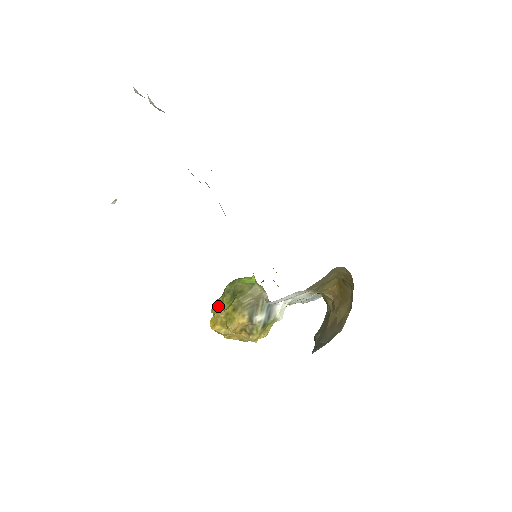
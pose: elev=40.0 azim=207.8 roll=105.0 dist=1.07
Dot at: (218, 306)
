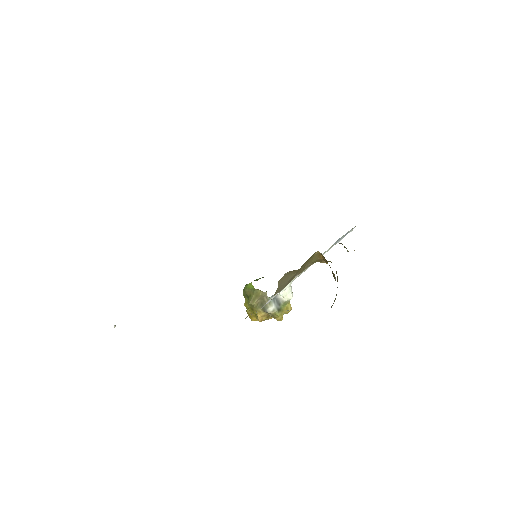
Dot at: (246, 305)
